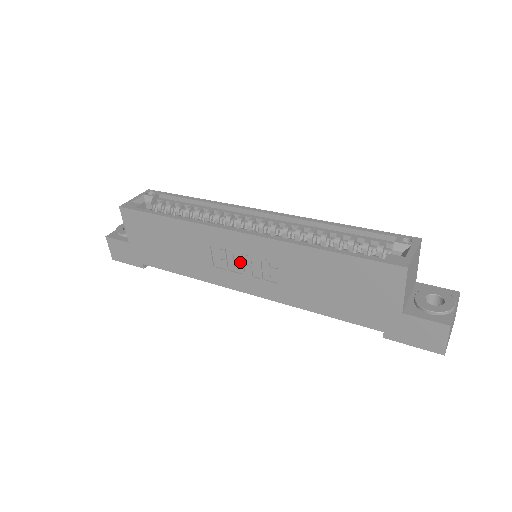
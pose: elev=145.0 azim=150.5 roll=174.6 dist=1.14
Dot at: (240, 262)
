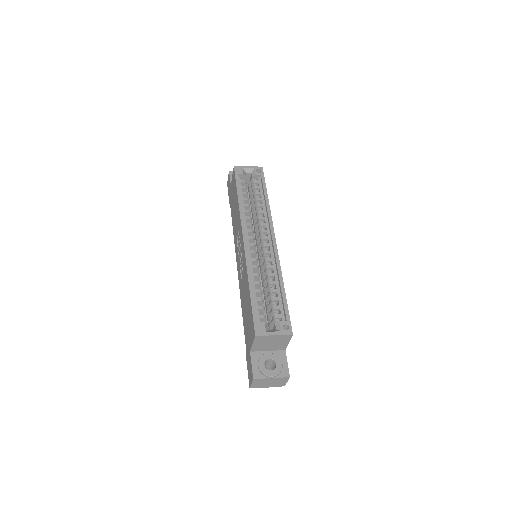
Dot at: occluded
